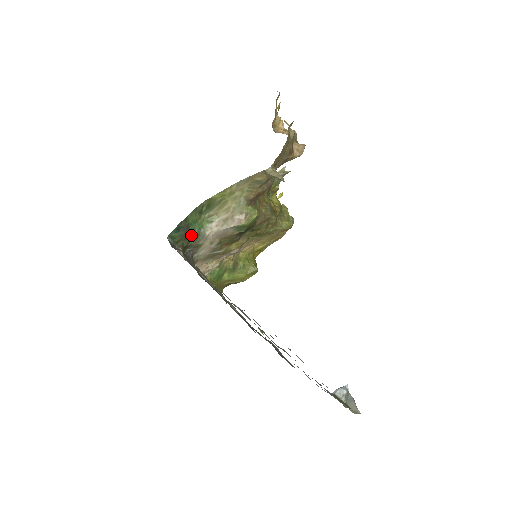
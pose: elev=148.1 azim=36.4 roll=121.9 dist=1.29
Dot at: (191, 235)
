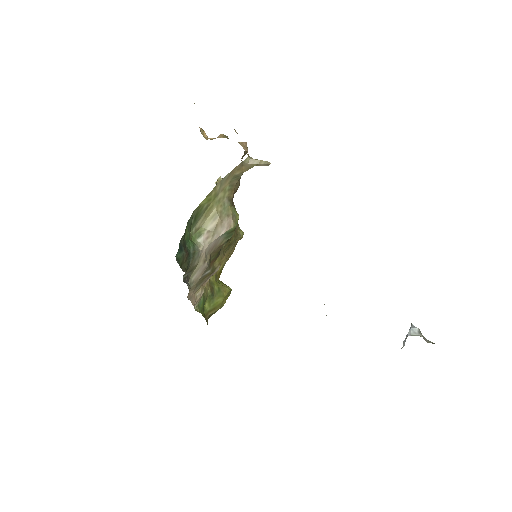
Dot at: (189, 255)
